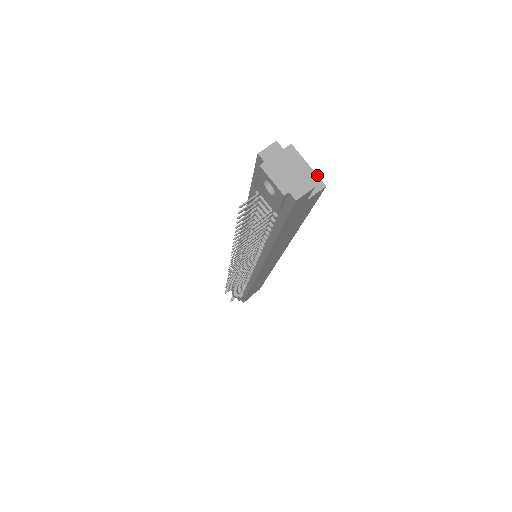
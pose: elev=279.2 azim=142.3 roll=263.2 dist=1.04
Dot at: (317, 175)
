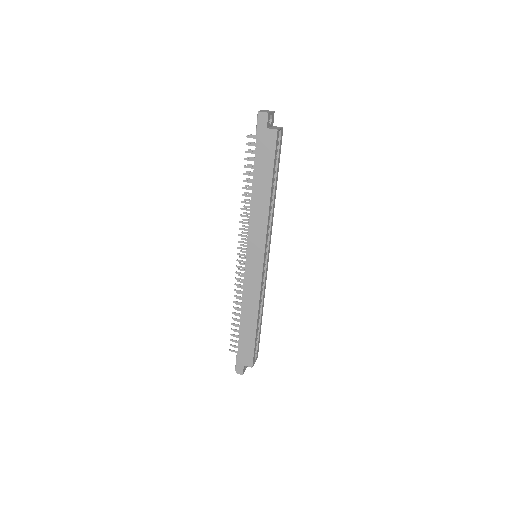
Dot at: (279, 129)
